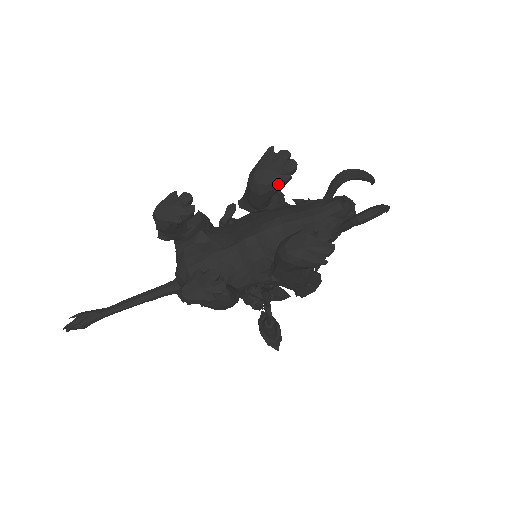
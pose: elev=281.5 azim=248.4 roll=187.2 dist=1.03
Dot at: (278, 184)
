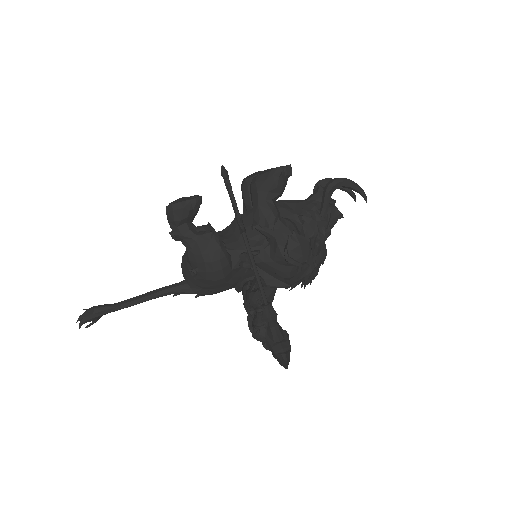
Dot at: occluded
